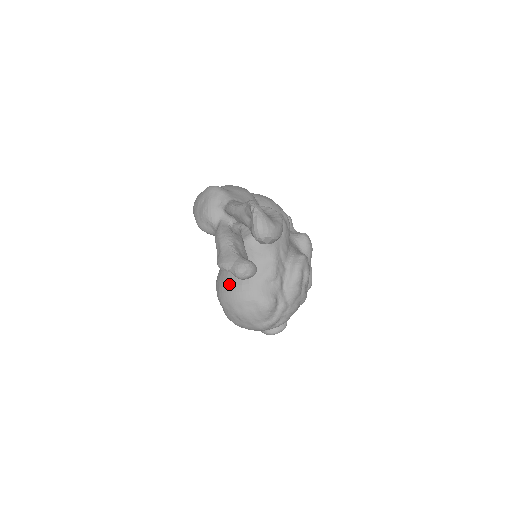
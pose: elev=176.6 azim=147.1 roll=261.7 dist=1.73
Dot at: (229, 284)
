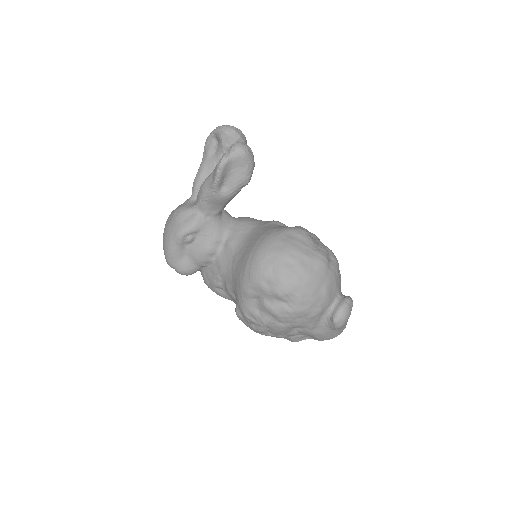
Dot at: (251, 249)
